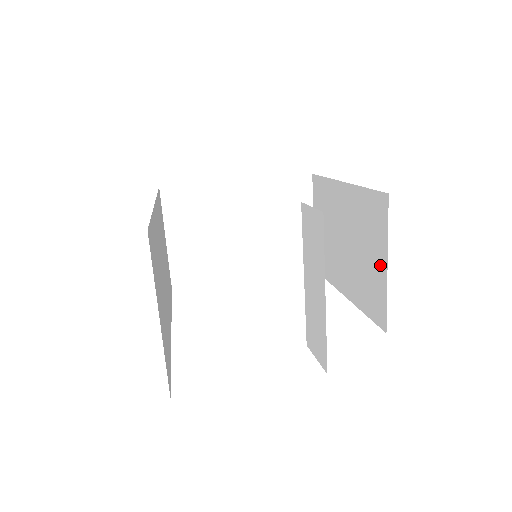
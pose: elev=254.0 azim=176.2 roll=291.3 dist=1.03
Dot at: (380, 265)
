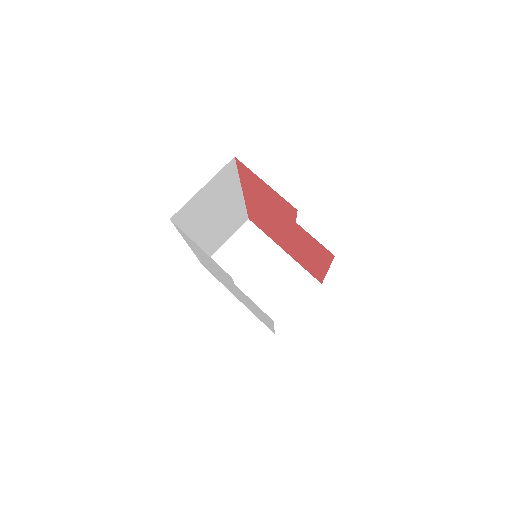
Dot at: occluded
